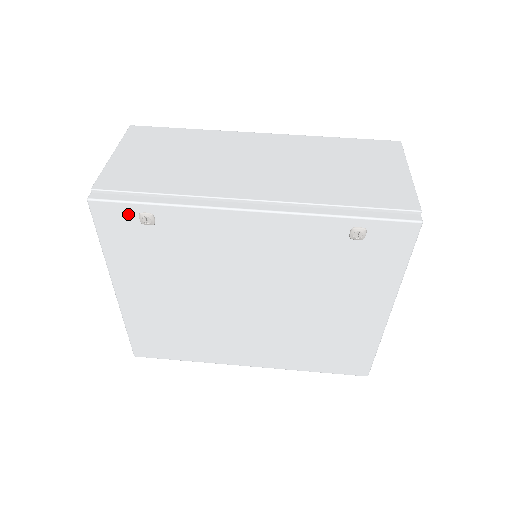
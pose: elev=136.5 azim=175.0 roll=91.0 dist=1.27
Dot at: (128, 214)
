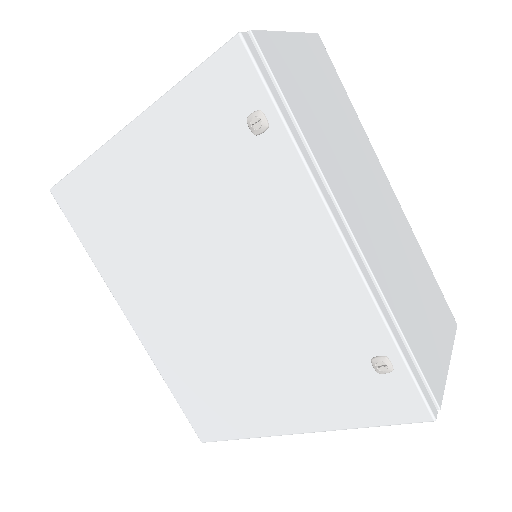
Dot at: (250, 96)
